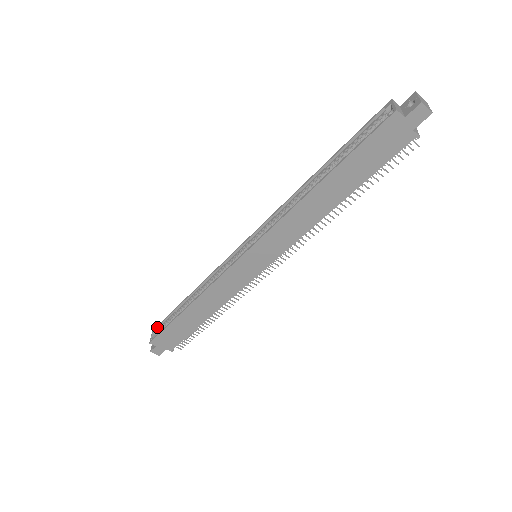
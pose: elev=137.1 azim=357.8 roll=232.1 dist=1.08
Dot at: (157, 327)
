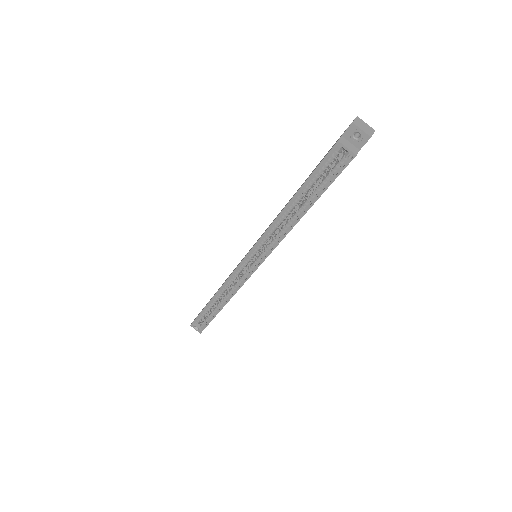
Dot at: (194, 323)
